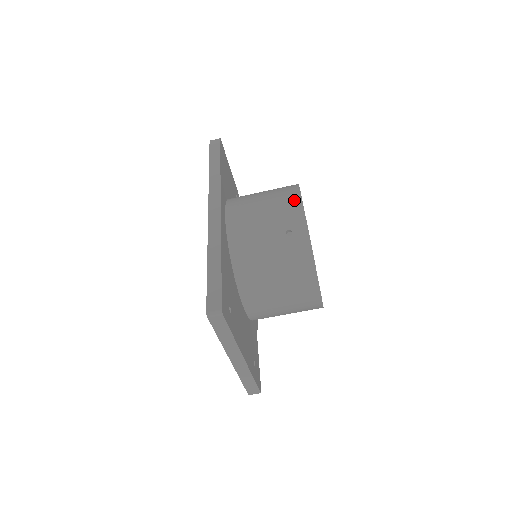
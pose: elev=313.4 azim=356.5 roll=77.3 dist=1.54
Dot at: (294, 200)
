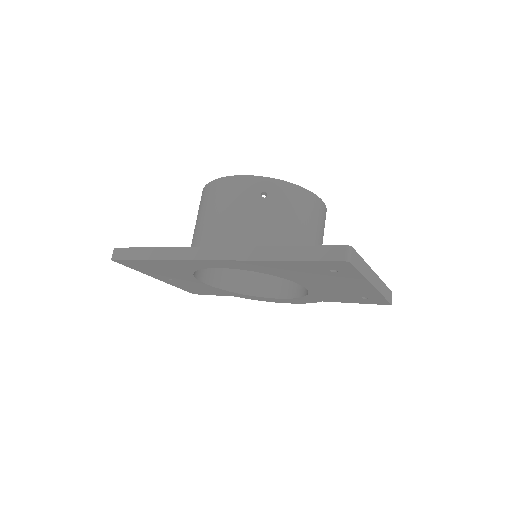
Dot at: (230, 183)
